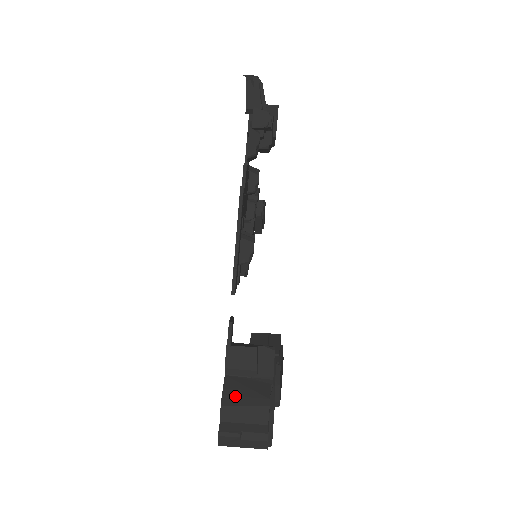
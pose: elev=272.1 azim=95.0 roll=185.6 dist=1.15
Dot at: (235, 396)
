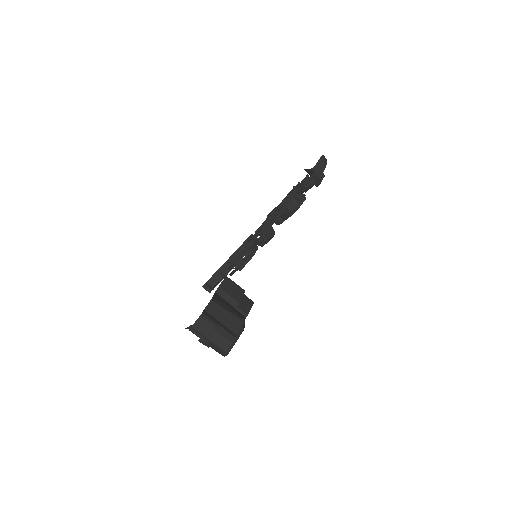
Dot at: (222, 303)
